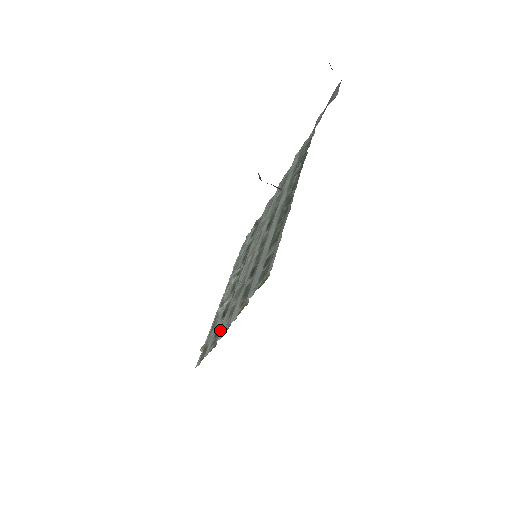
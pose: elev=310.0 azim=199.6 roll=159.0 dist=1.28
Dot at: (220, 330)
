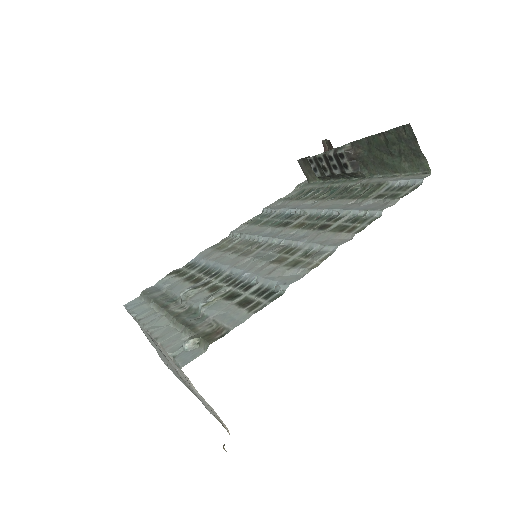
Dot at: (279, 282)
